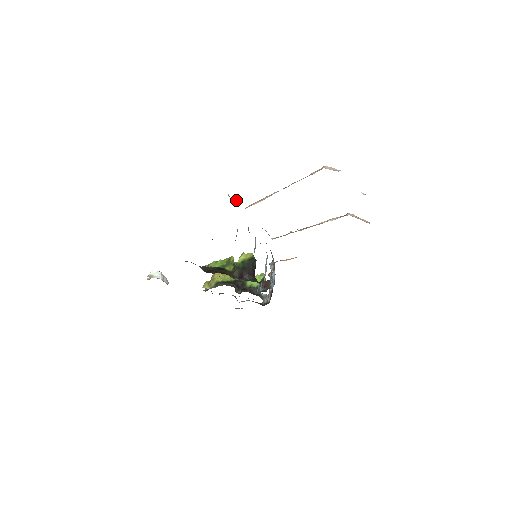
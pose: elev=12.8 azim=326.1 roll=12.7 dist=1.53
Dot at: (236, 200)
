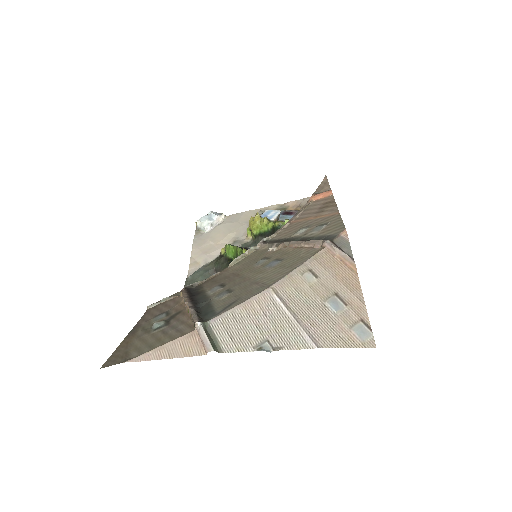
Dot at: occluded
